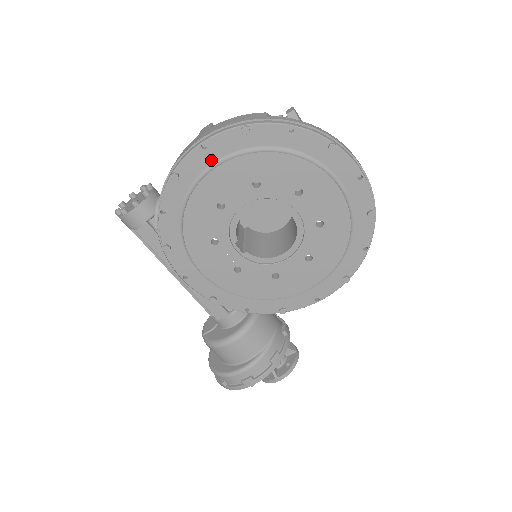
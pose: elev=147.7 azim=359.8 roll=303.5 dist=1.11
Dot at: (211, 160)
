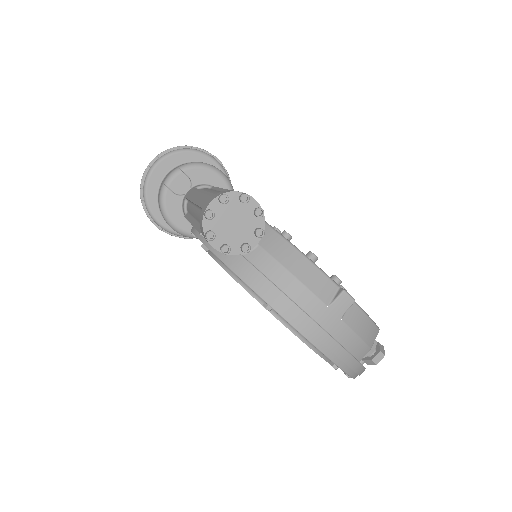
Dot at: occluded
